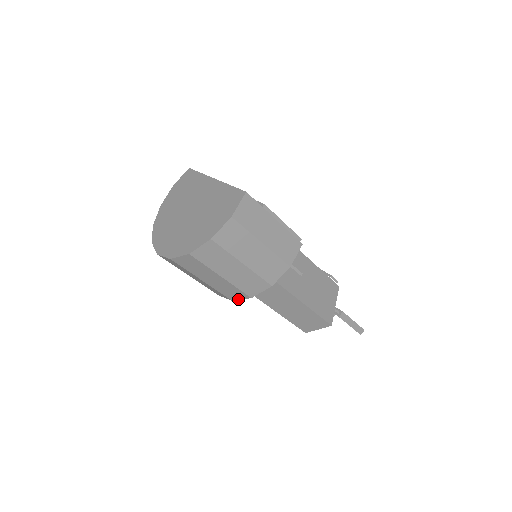
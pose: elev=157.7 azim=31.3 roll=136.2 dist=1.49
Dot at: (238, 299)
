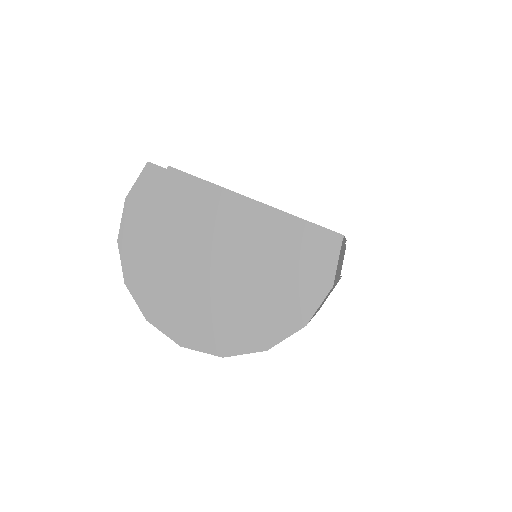
Dot at: occluded
